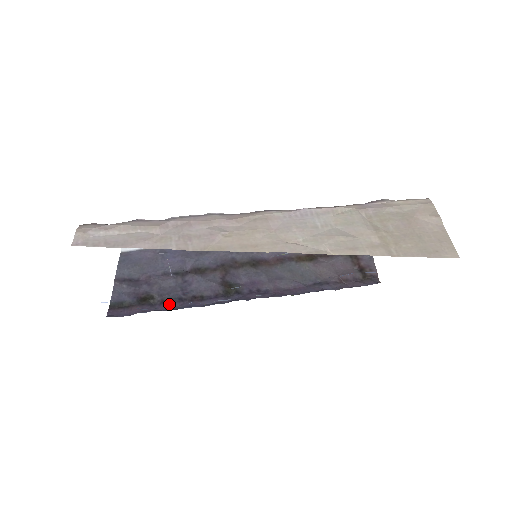
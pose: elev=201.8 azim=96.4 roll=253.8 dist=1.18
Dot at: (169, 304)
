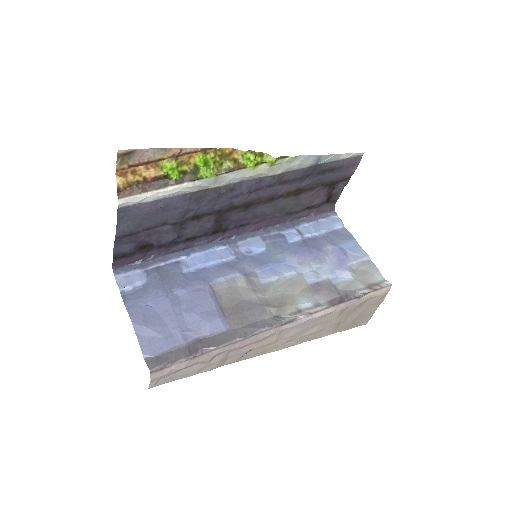
Dot at: (166, 249)
